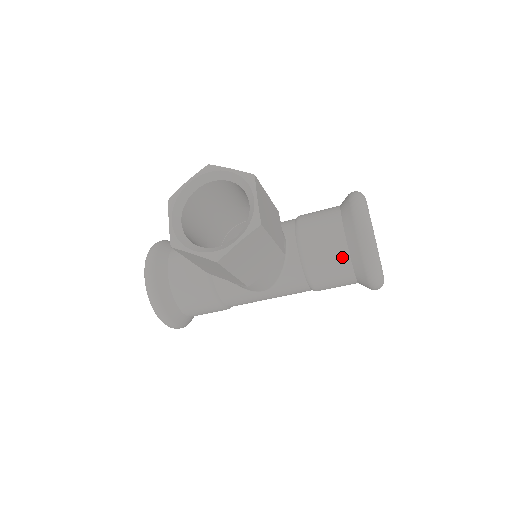
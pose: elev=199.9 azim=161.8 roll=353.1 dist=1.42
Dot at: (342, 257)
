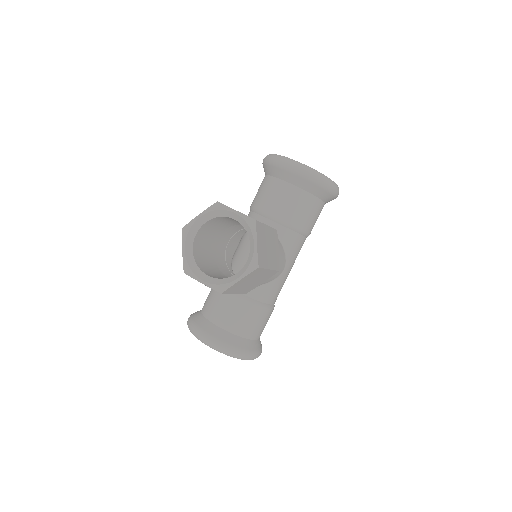
Dot at: (304, 197)
